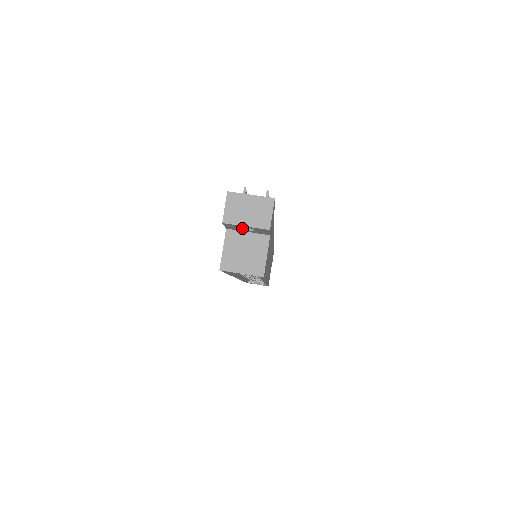
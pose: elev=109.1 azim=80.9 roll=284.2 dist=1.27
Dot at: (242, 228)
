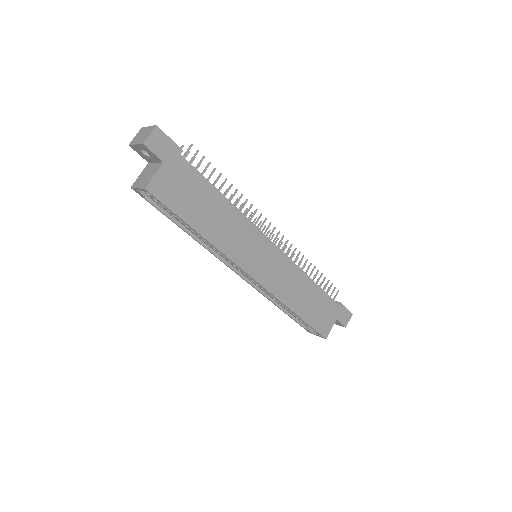
Dot at: (147, 155)
